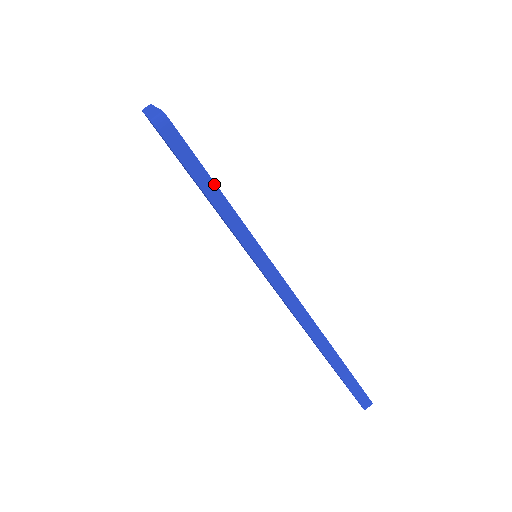
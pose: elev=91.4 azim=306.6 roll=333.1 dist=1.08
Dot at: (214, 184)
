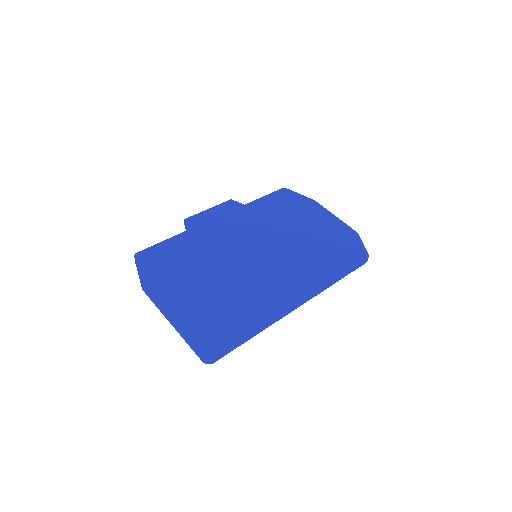
Dot at: (243, 340)
